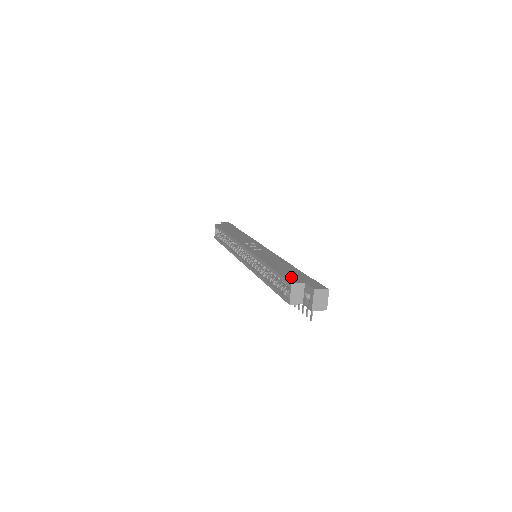
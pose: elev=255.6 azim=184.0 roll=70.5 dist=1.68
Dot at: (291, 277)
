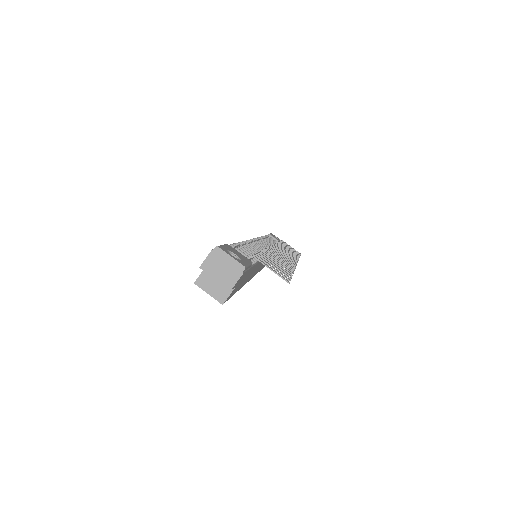
Dot at: occluded
